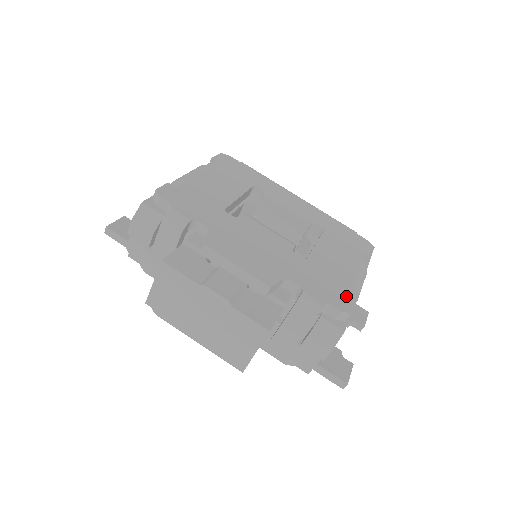
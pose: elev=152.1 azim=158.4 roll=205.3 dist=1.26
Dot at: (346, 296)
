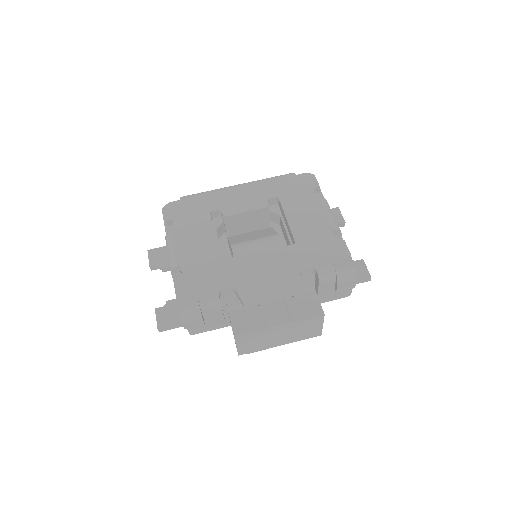
Dot at: (337, 243)
